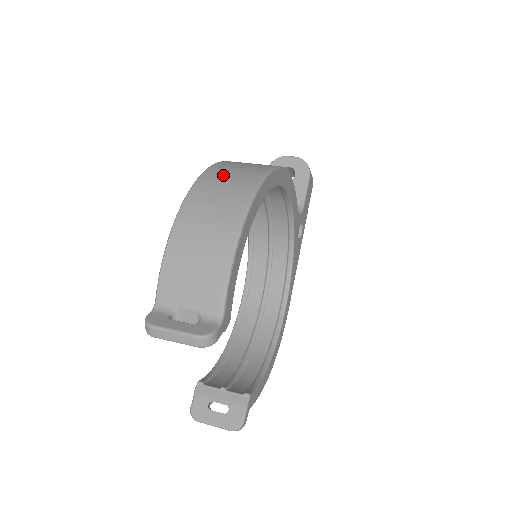
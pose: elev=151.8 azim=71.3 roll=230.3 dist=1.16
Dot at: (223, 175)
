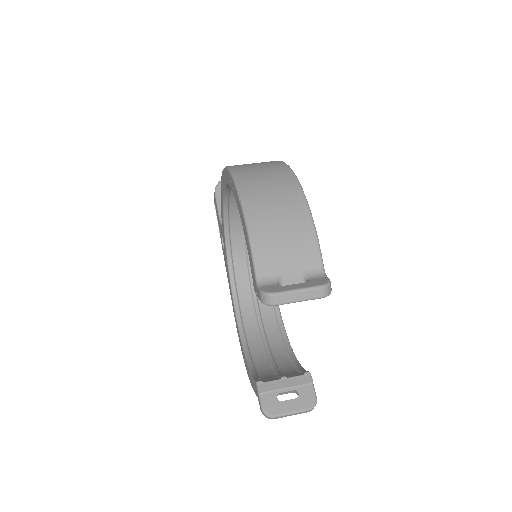
Dot at: (251, 168)
